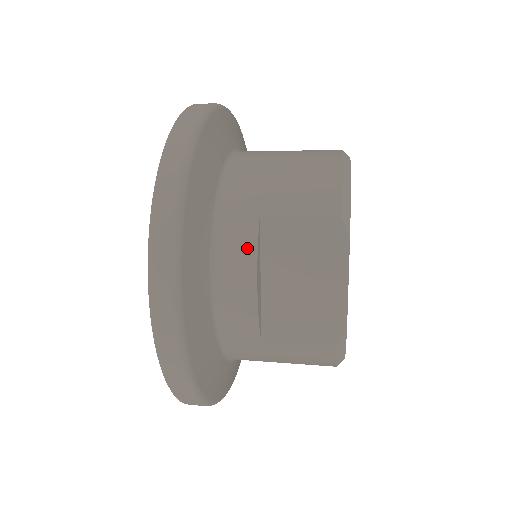
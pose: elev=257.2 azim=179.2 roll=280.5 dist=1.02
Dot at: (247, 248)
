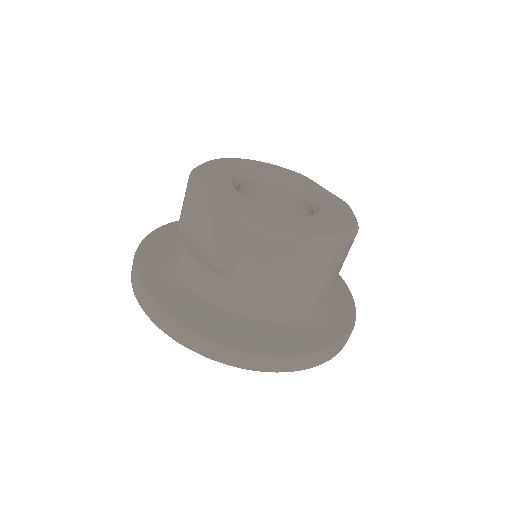
Dot at: (180, 247)
